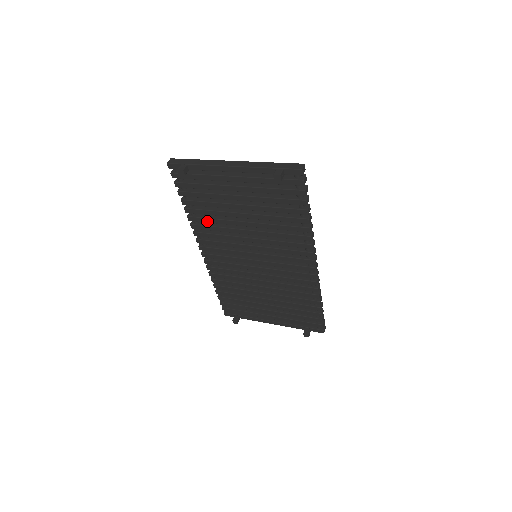
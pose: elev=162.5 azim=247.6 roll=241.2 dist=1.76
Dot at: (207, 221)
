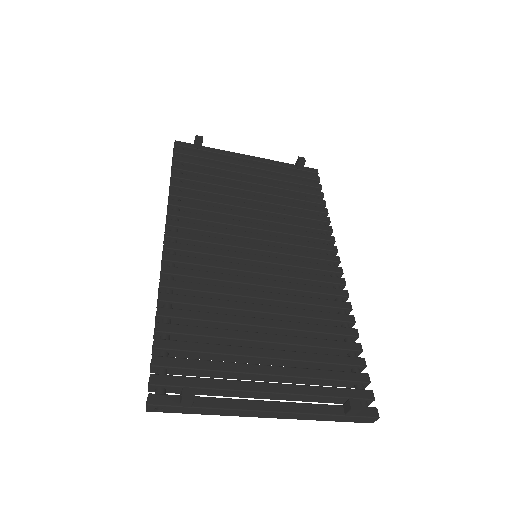
Dot at: (199, 198)
